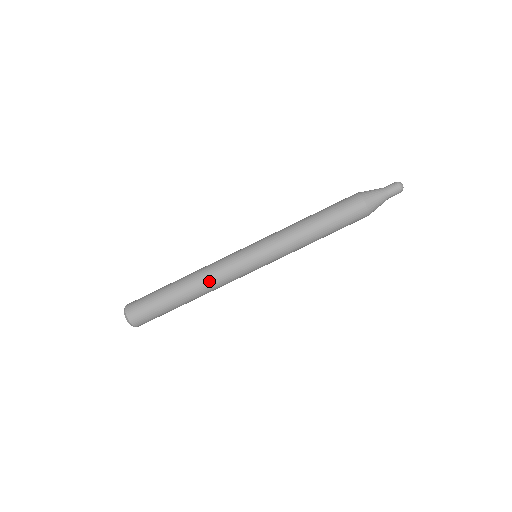
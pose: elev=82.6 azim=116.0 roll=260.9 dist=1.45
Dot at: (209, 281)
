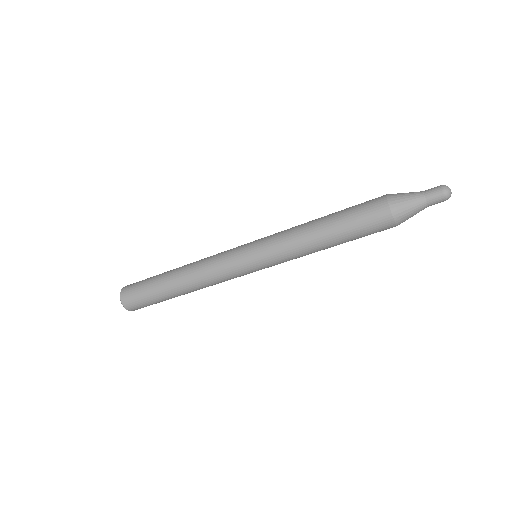
Dot at: (202, 282)
